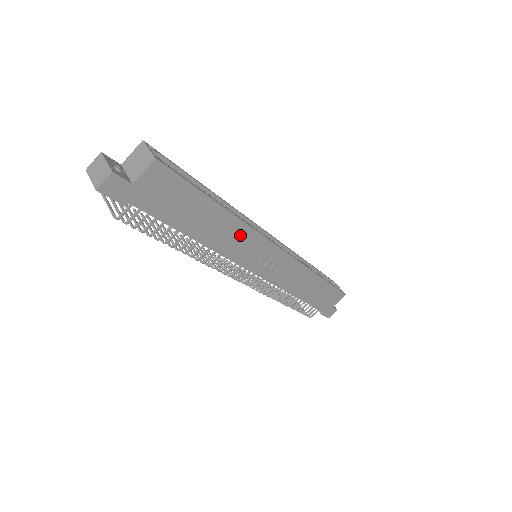
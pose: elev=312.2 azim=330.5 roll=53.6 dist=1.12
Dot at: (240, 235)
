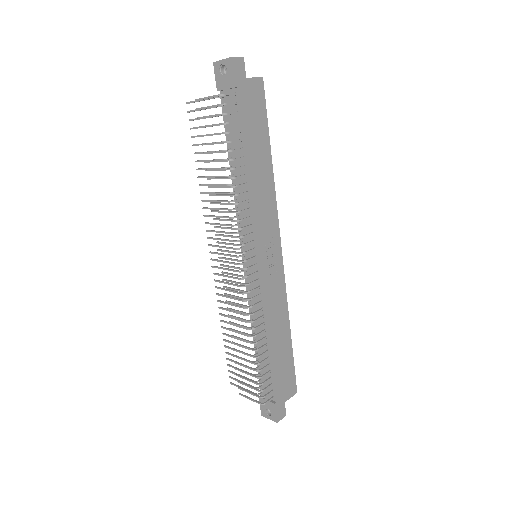
Dot at: (268, 199)
